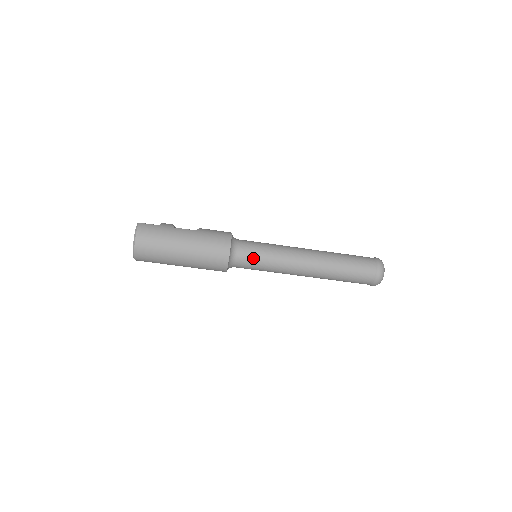
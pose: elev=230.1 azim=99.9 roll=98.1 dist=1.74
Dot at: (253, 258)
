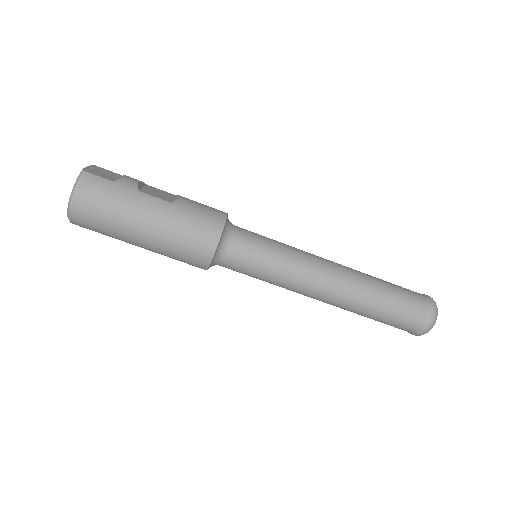
Dot at: (249, 264)
